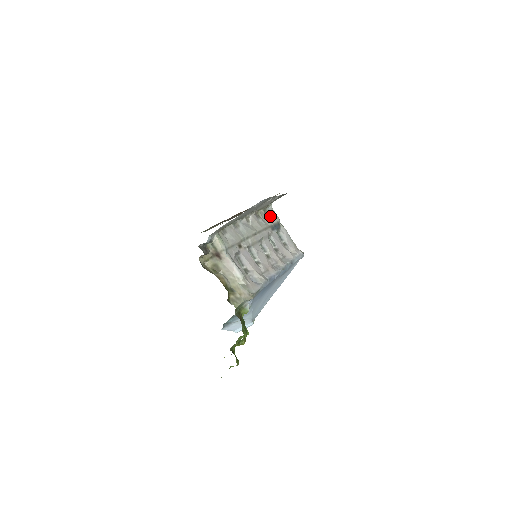
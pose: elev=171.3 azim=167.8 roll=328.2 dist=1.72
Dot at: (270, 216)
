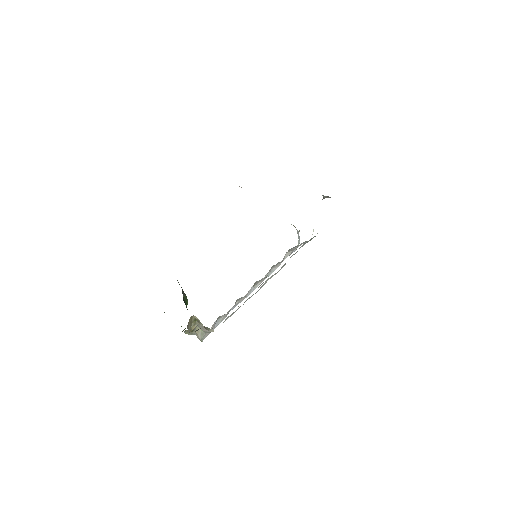
Dot at: occluded
